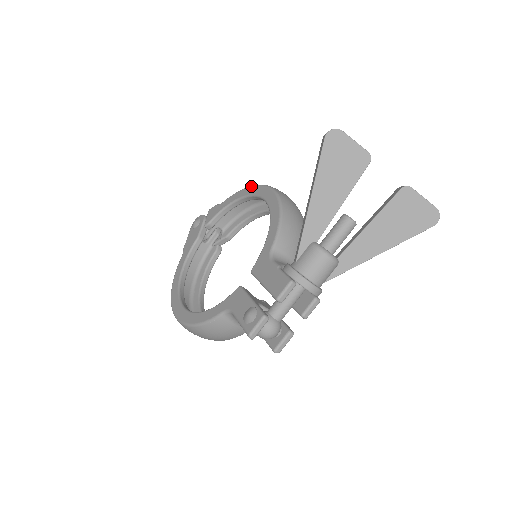
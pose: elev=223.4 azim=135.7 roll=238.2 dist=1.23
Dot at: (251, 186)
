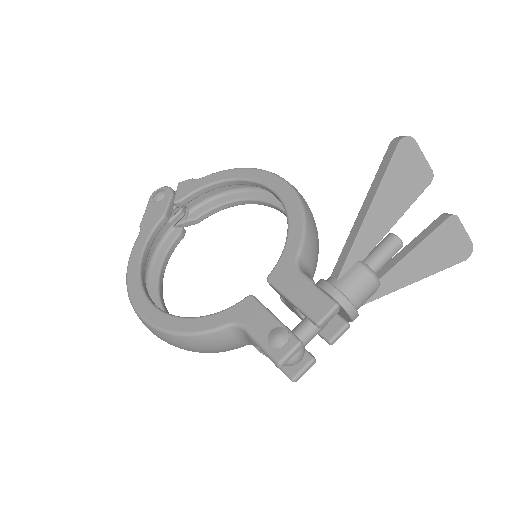
Dot at: (248, 168)
